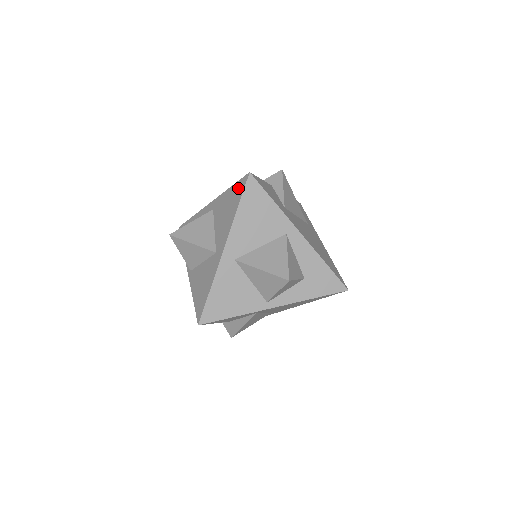
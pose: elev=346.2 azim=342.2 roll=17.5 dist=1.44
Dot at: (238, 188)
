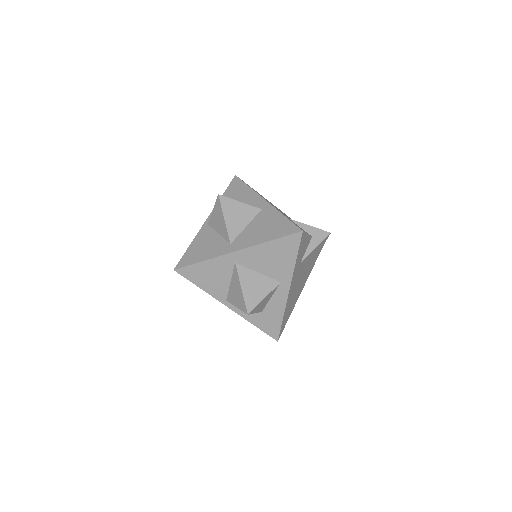
Dot at: (287, 227)
